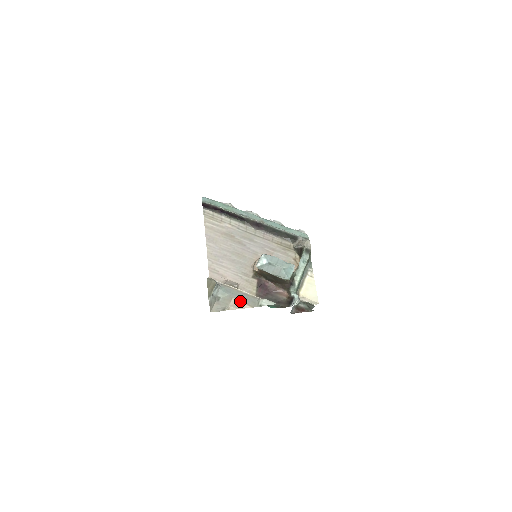
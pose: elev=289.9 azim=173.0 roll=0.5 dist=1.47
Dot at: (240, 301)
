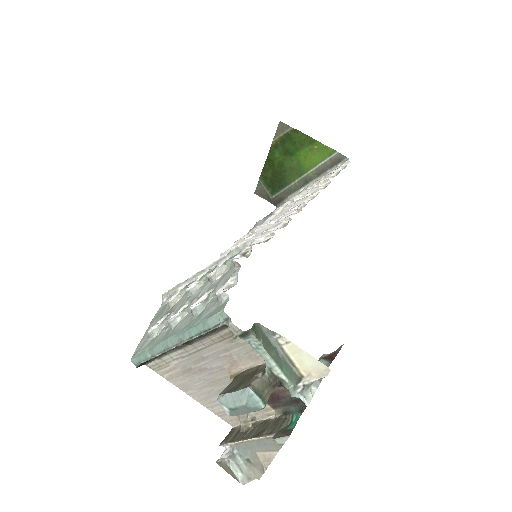
Dot at: (263, 452)
